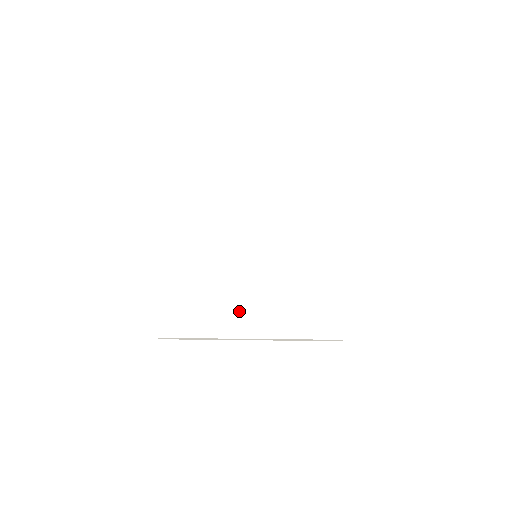
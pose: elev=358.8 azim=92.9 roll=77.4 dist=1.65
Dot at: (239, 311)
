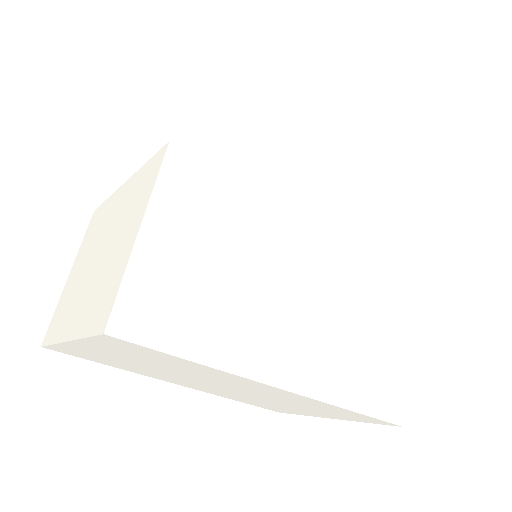
Dot at: (282, 336)
